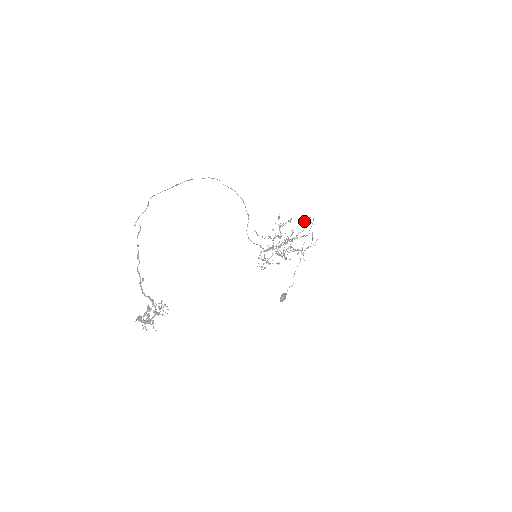
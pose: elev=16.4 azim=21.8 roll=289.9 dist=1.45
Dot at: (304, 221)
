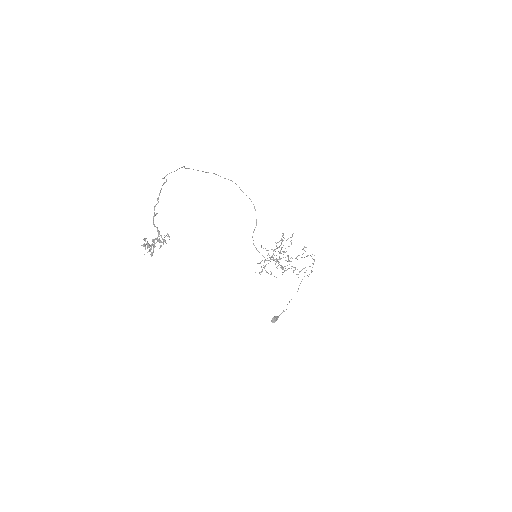
Dot at: (305, 247)
